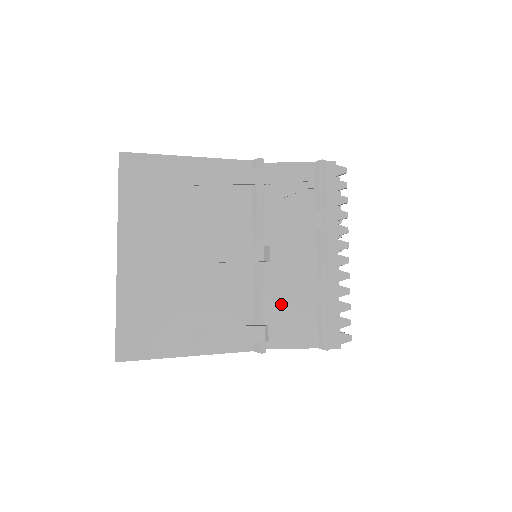
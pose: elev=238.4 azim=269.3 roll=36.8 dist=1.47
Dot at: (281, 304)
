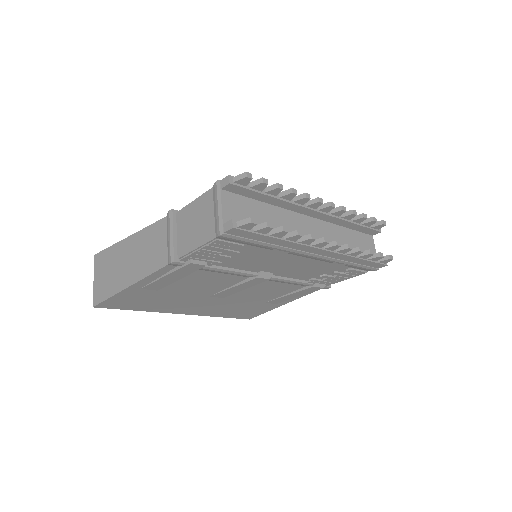
Dot at: (312, 276)
